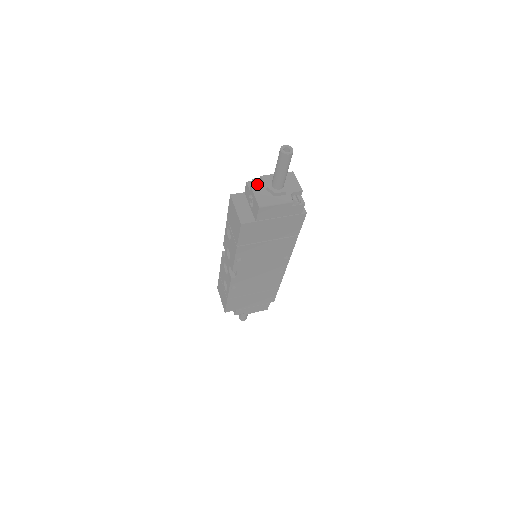
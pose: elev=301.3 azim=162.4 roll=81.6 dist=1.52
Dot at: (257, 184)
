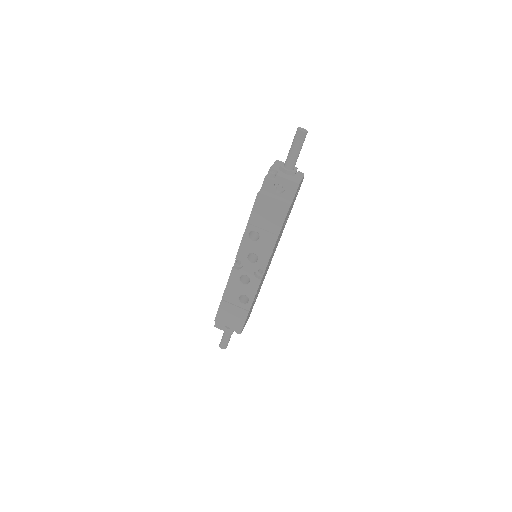
Dot at: (277, 173)
